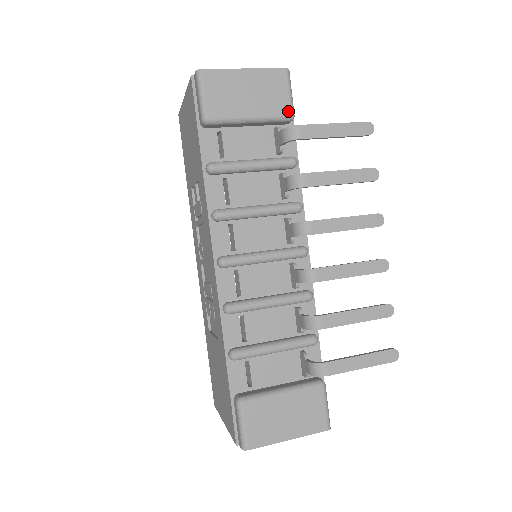
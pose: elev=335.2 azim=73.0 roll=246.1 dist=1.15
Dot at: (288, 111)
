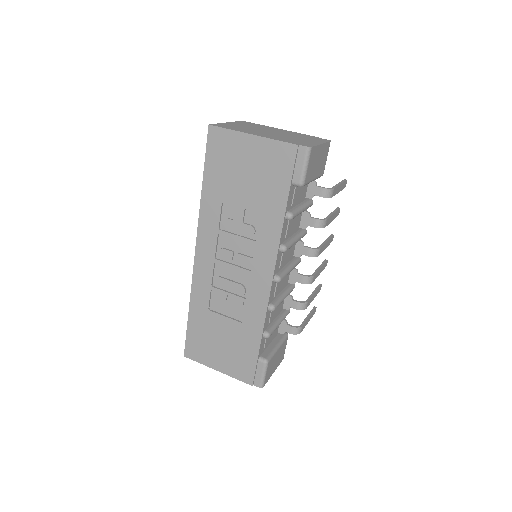
Dot at: occluded
